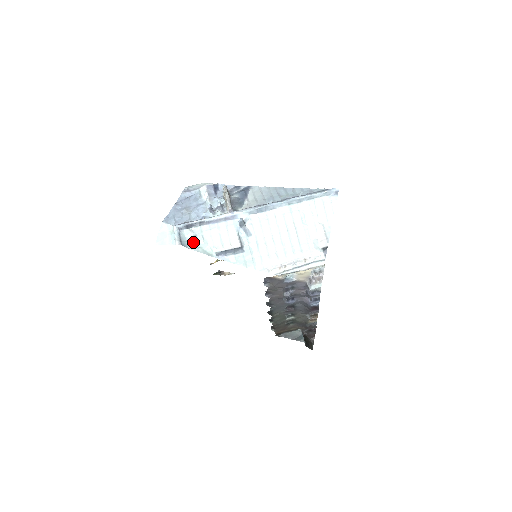
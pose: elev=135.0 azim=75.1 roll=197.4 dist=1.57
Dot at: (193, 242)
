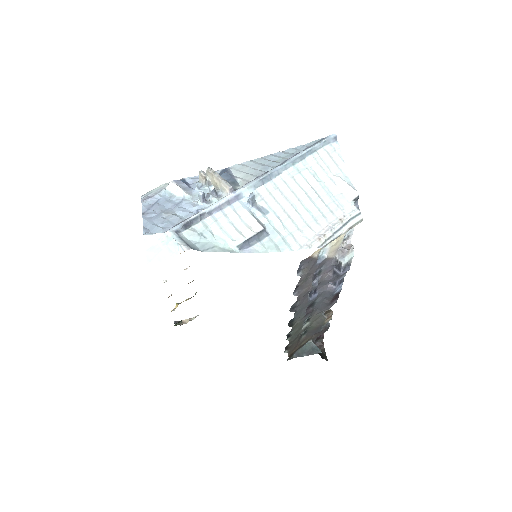
Dot at: (202, 243)
